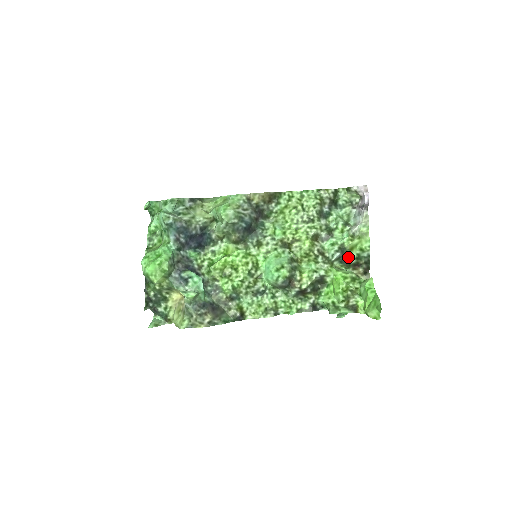
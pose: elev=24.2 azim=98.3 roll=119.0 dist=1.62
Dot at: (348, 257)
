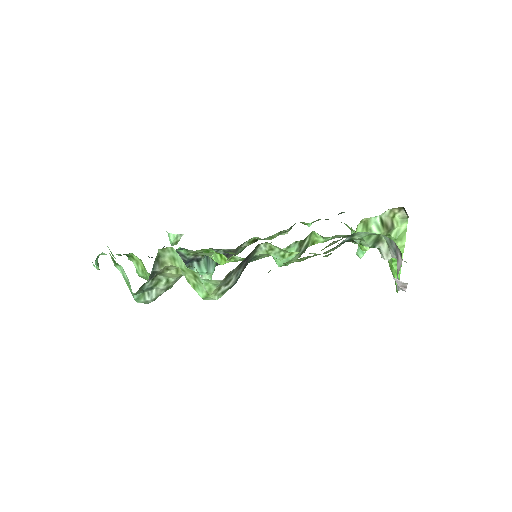
Dot at: occluded
